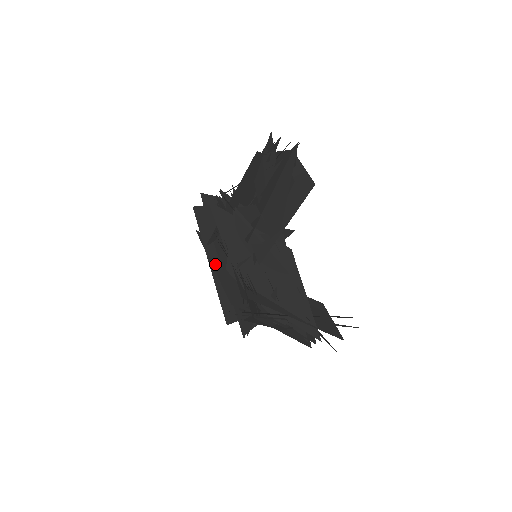
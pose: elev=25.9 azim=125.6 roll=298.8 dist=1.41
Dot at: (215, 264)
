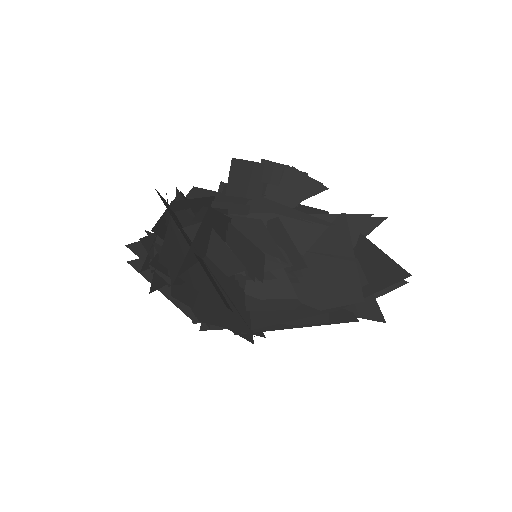
Dot at: occluded
